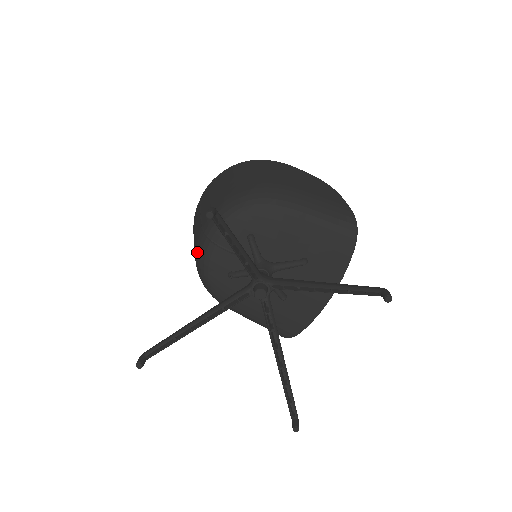
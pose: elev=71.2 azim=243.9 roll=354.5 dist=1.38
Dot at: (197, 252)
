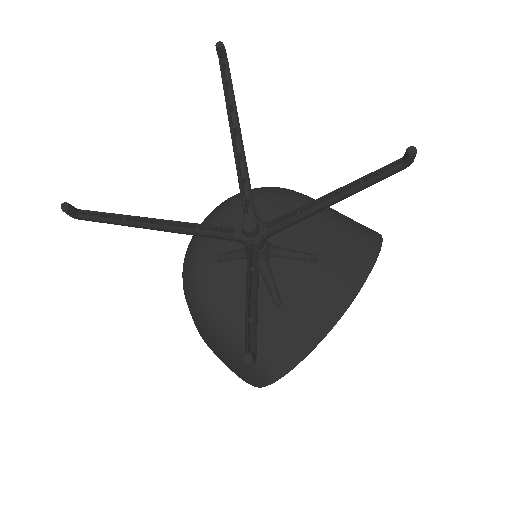
Dot at: occluded
